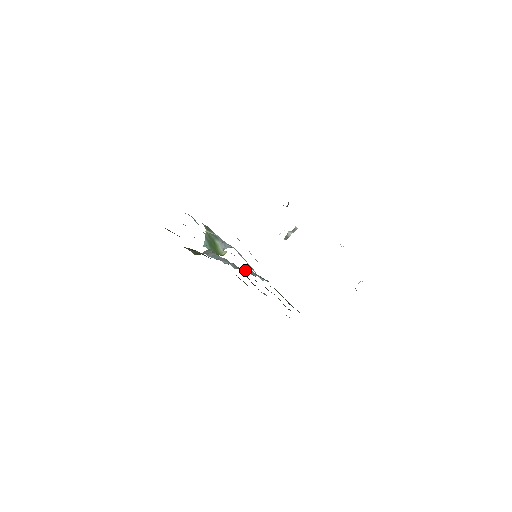
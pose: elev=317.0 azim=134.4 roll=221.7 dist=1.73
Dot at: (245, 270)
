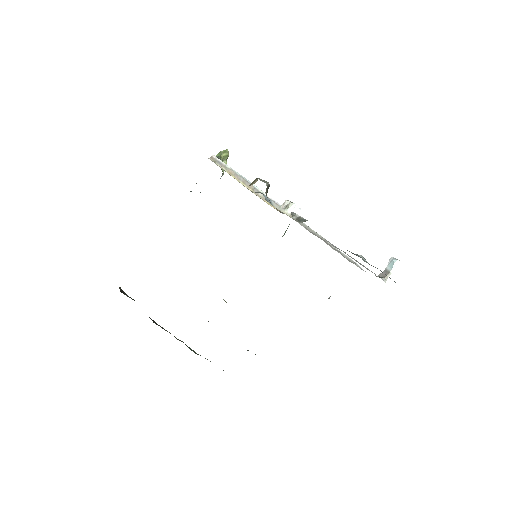
Dot at: occluded
